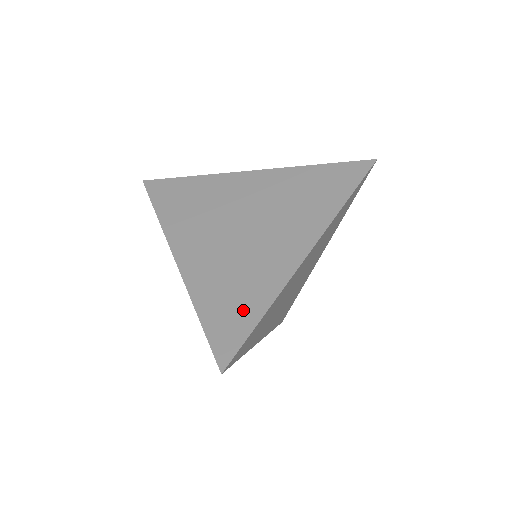
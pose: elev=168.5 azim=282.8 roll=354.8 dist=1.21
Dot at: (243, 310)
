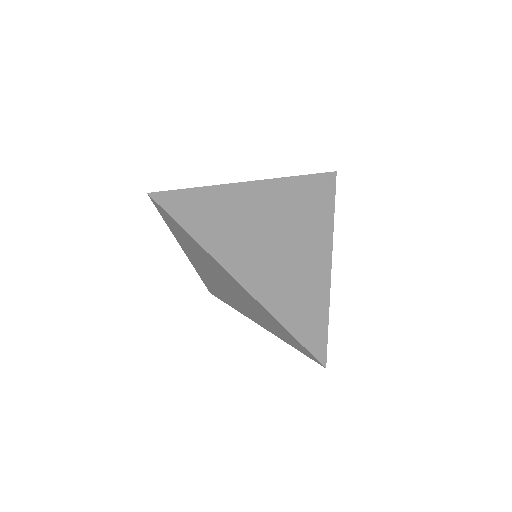
Dot at: occluded
